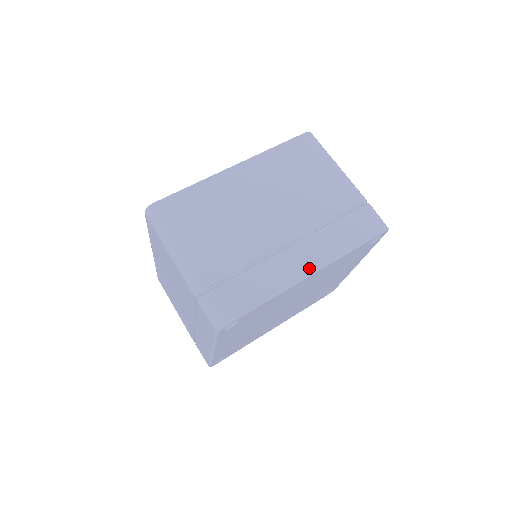
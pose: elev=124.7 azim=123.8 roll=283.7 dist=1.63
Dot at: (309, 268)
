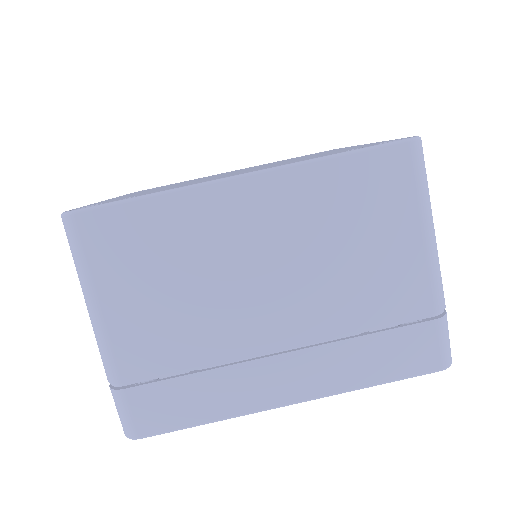
Dot at: (291, 396)
